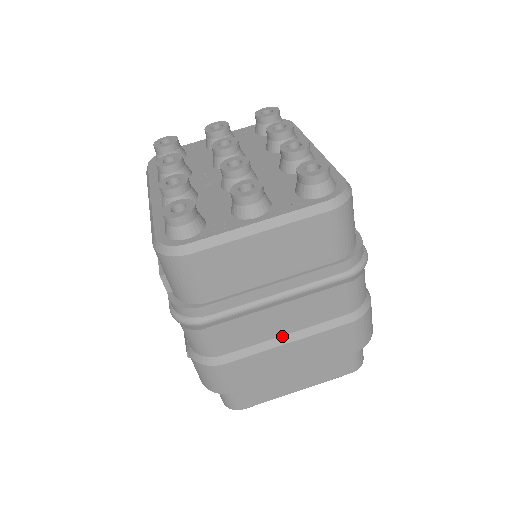
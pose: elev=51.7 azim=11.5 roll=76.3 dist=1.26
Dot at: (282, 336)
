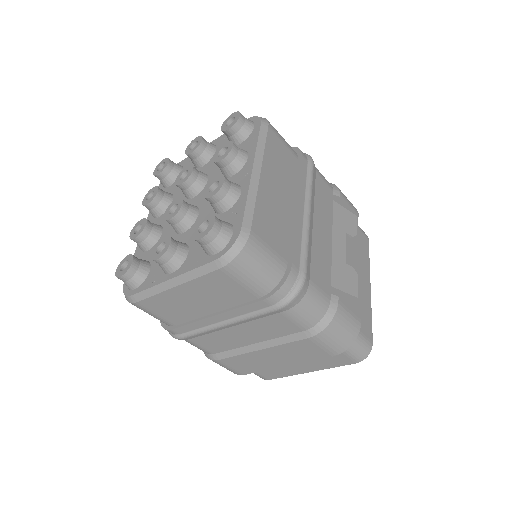
Dot at: (253, 344)
